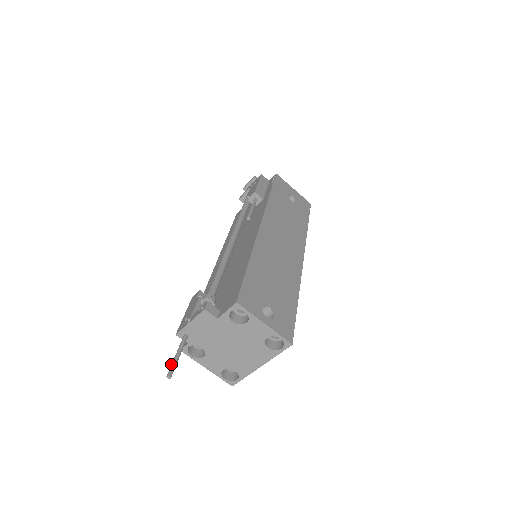
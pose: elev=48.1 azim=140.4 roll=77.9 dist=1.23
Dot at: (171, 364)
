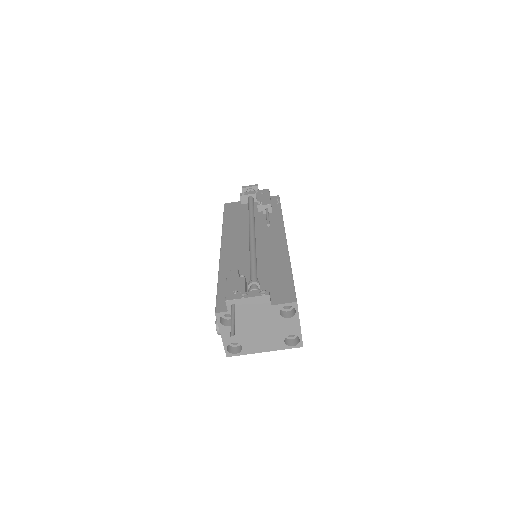
Dot at: (232, 326)
